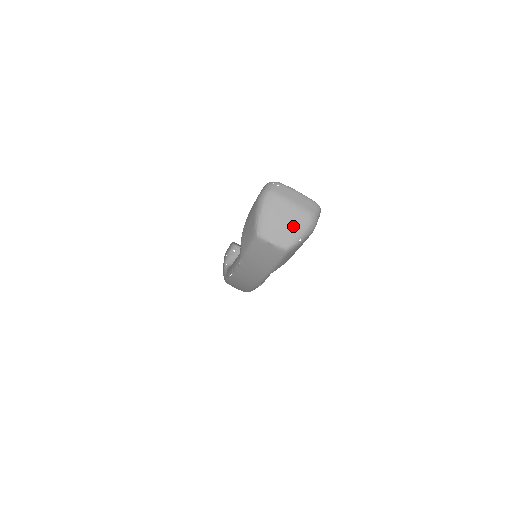
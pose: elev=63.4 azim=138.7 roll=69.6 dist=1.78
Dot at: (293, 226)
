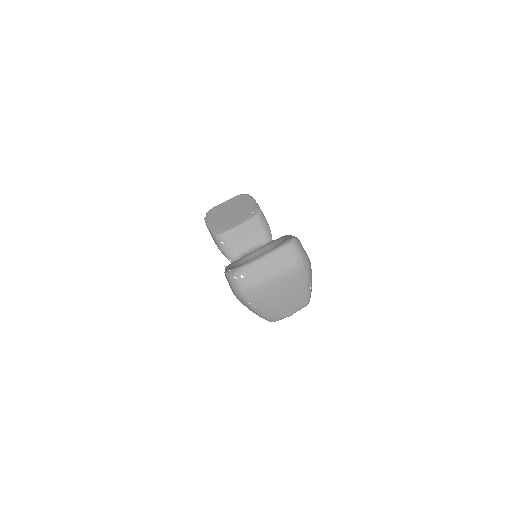
Dot at: (294, 290)
